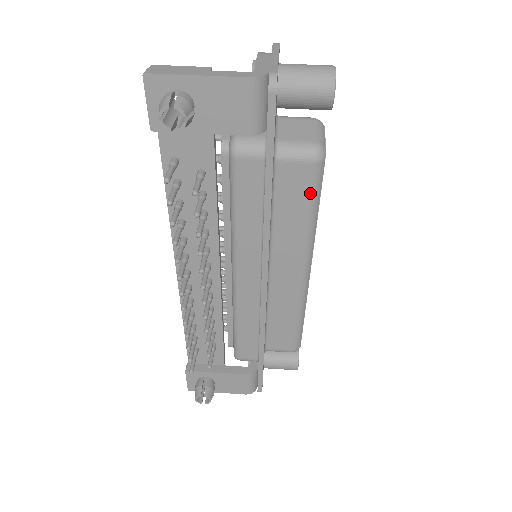
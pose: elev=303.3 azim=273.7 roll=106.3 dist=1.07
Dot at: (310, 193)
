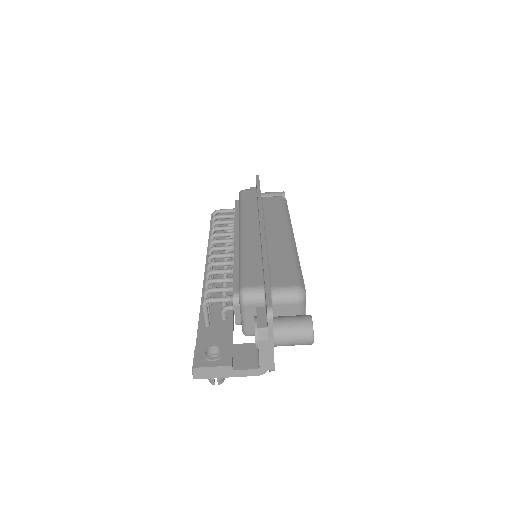
Dot at: occluded
